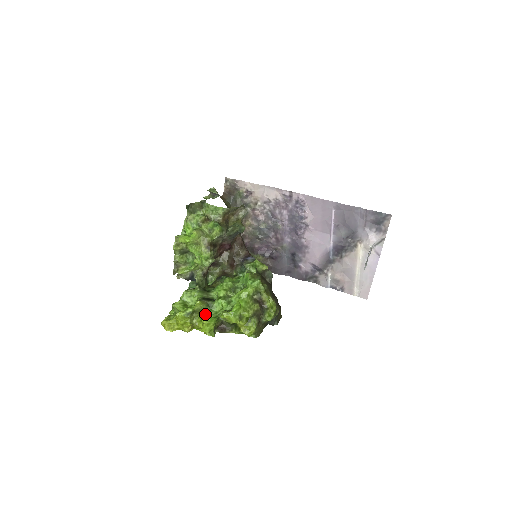
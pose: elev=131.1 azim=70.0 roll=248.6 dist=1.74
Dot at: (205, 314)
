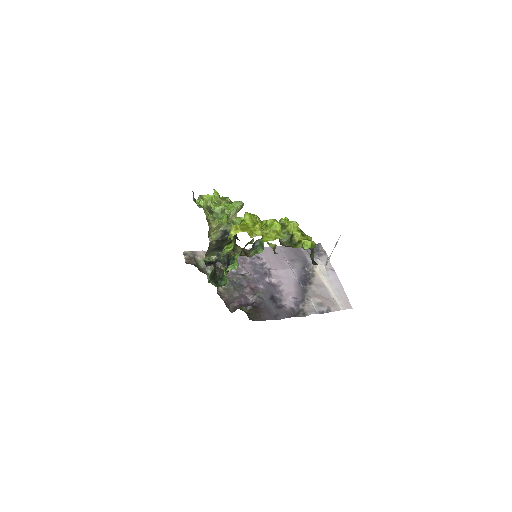
Dot at: occluded
